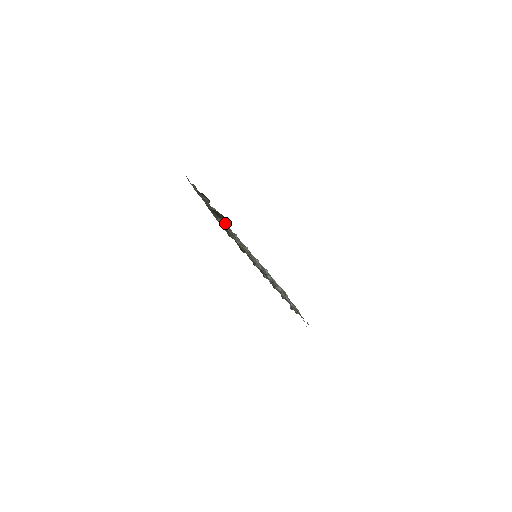
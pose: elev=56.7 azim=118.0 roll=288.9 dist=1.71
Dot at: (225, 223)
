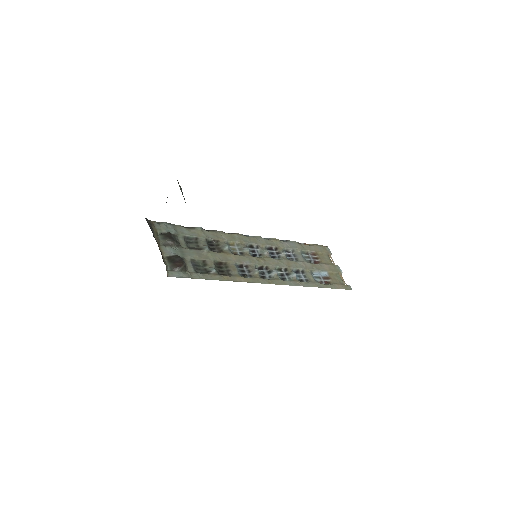
Dot at: (205, 247)
